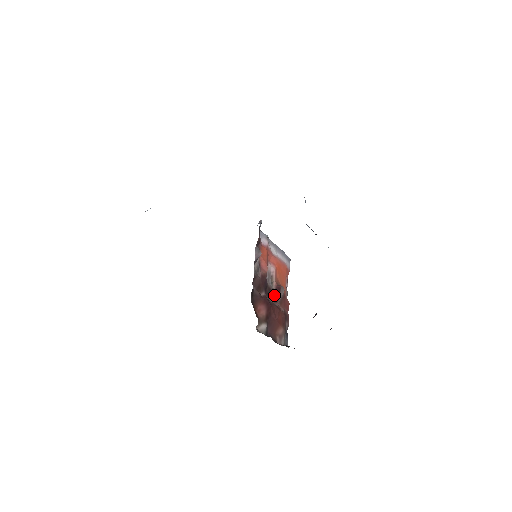
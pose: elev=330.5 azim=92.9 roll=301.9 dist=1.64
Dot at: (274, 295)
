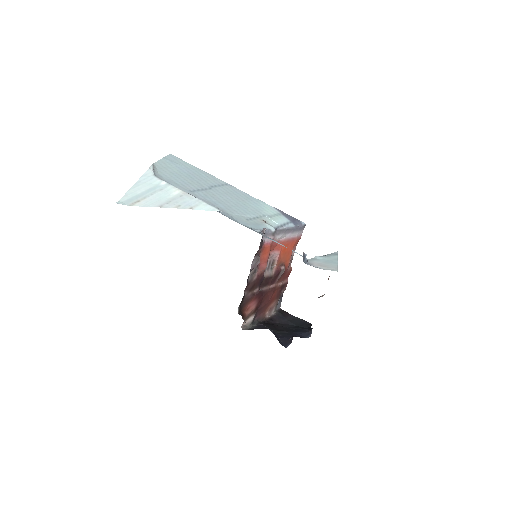
Dot at: (271, 280)
